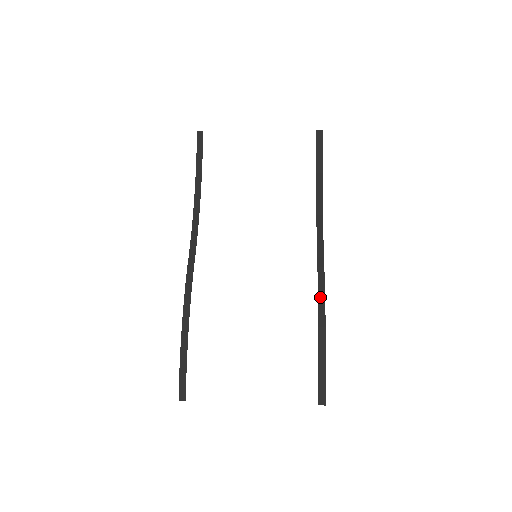
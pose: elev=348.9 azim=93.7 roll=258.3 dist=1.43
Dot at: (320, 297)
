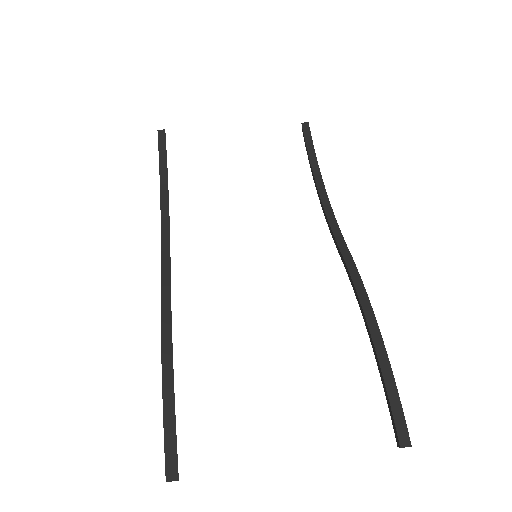
Dot at: (359, 290)
